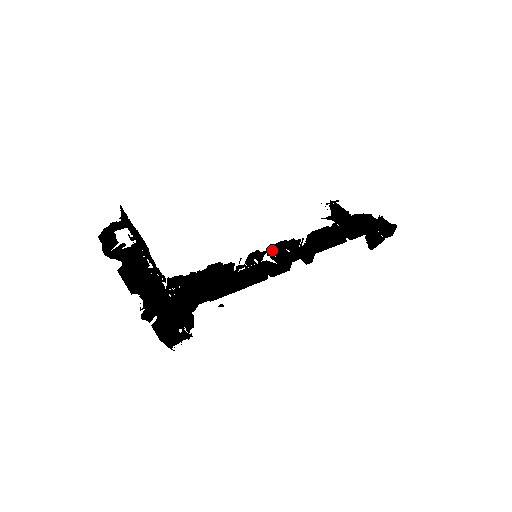
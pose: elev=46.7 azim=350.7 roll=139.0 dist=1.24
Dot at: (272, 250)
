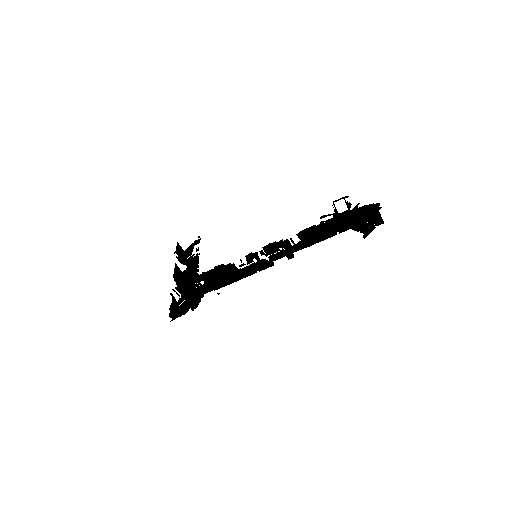
Dot at: (267, 250)
